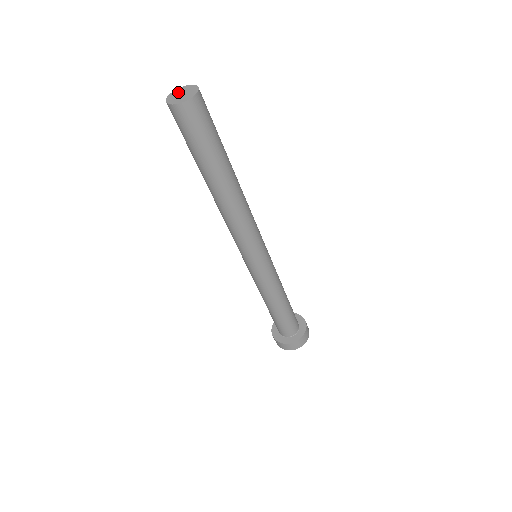
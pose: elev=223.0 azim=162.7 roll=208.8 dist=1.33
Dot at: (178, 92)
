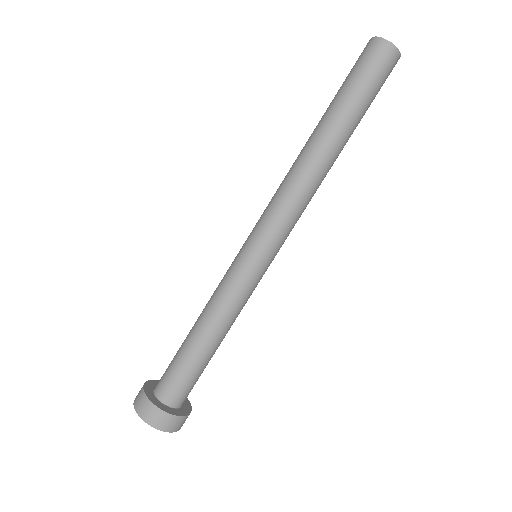
Dot at: occluded
